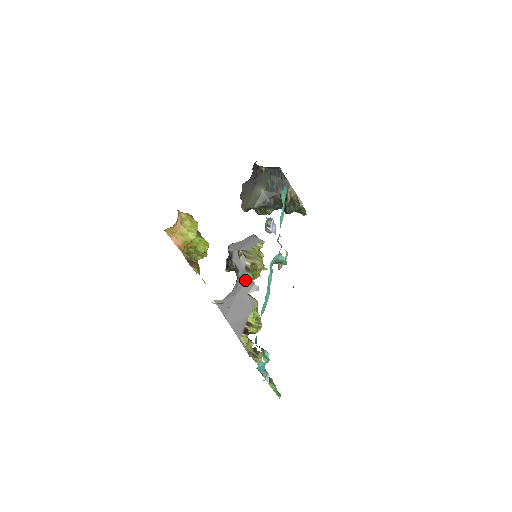
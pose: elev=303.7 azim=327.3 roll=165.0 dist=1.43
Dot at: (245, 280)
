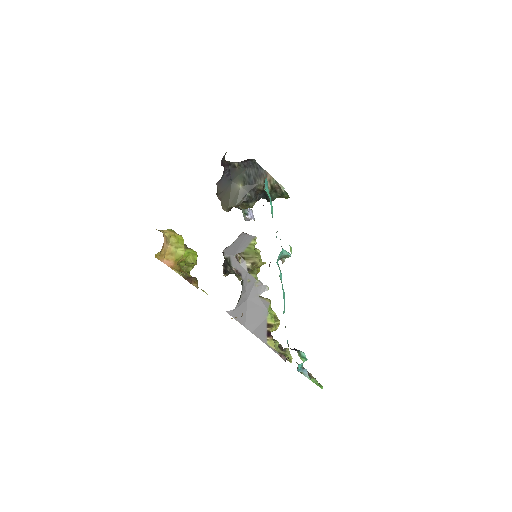
Dot at: (252, 283)
